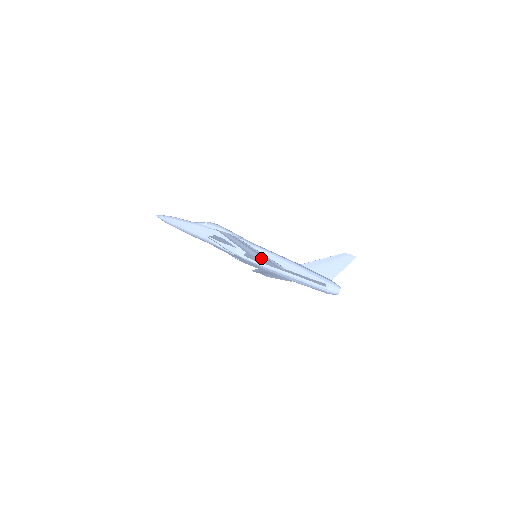
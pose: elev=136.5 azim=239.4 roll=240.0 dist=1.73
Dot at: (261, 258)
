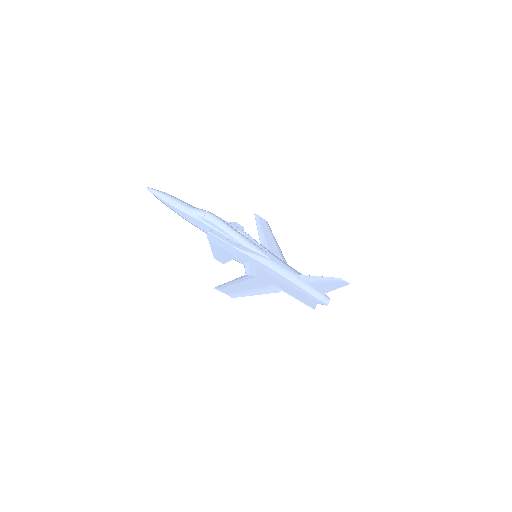
Dot at: (259, 283)
